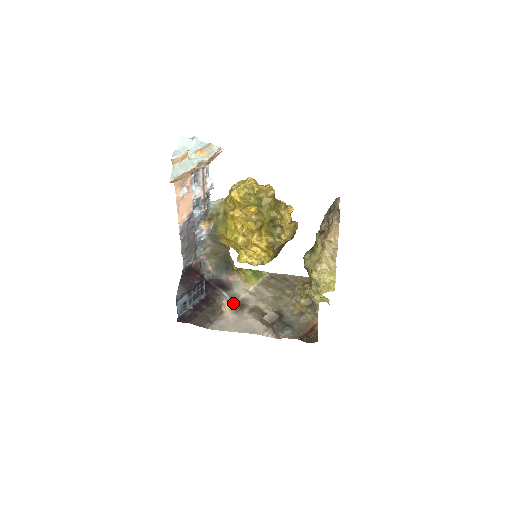
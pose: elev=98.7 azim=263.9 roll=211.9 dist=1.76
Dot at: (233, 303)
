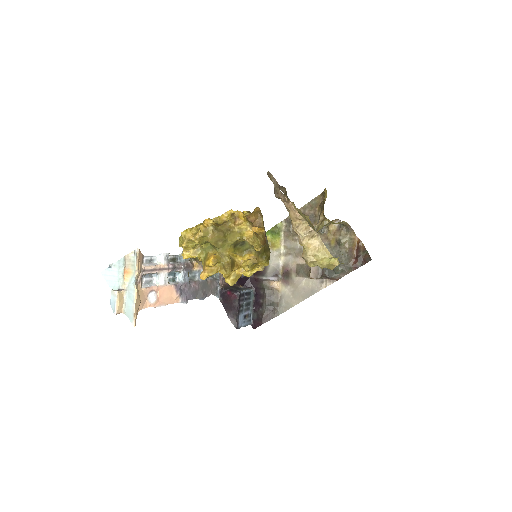
Dot at: (279, 278)
